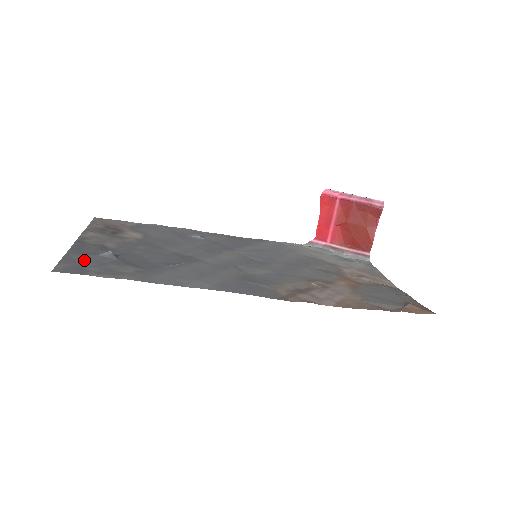
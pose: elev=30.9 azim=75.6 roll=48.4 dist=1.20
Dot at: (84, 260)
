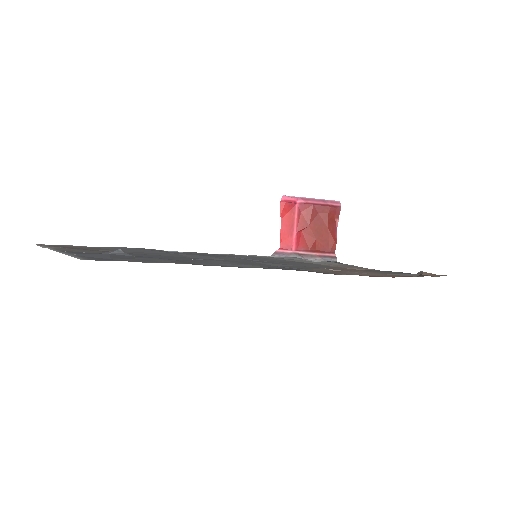
Dot at: (100, 256)
